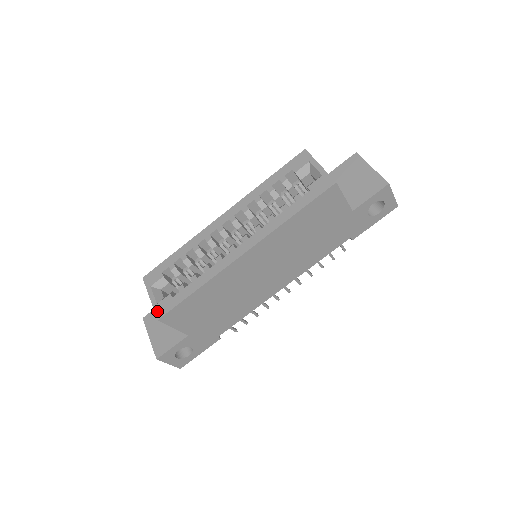
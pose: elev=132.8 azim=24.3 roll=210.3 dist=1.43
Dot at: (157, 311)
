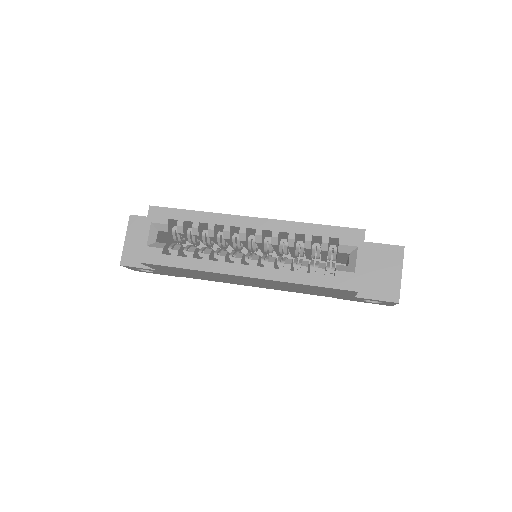
Dot at: (143, 253)
